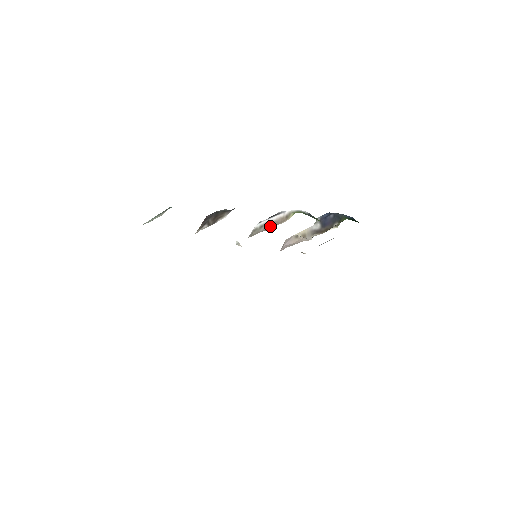
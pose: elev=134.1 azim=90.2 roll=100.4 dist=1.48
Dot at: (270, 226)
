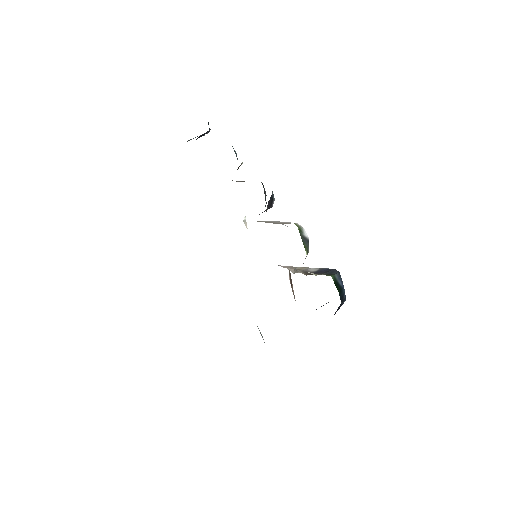
Dot at: (272, 222)
